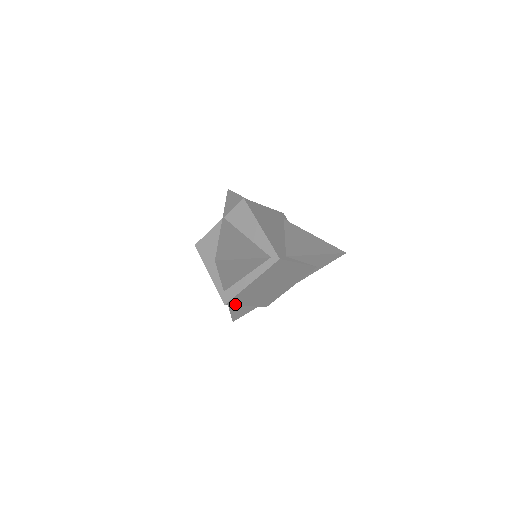
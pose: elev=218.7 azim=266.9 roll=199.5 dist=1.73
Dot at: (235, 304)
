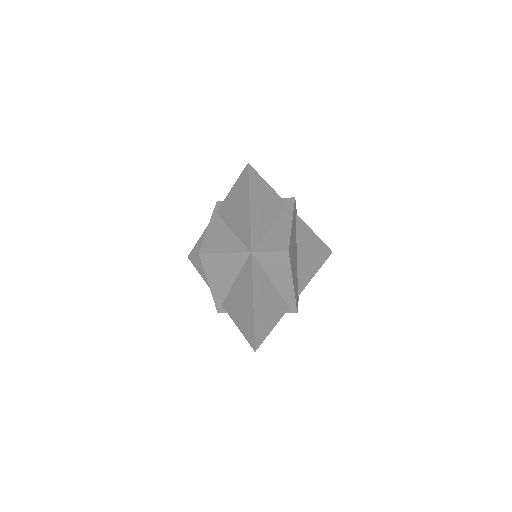
Dot at: occluded
